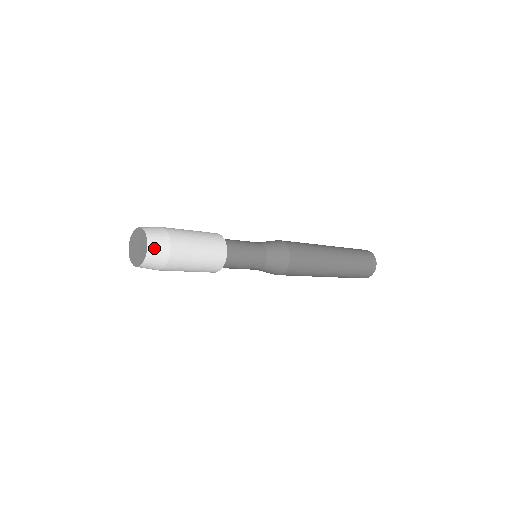
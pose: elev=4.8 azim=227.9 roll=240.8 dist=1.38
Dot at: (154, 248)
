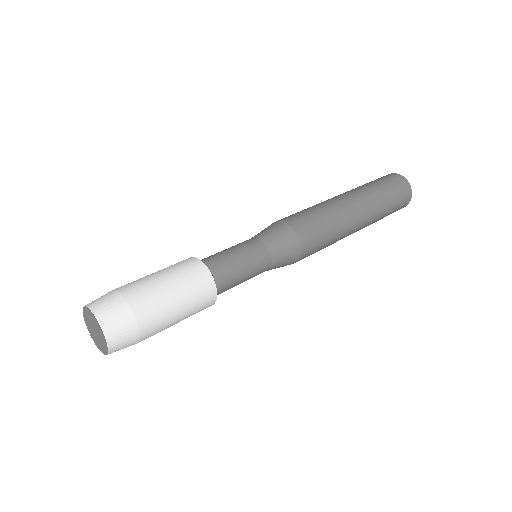
Dot at: (117, 347)
